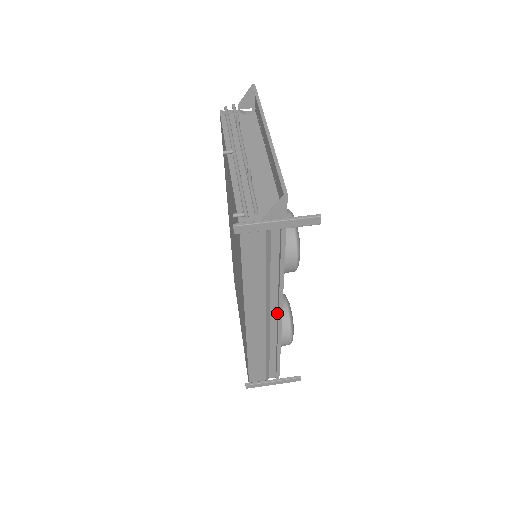
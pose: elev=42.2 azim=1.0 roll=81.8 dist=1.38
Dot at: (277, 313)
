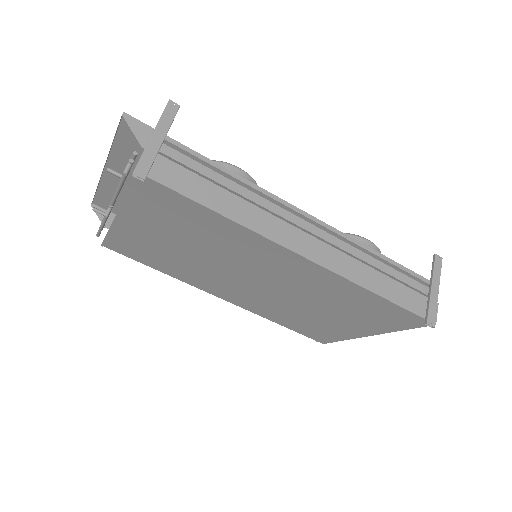
Dot at: (305, 221)
